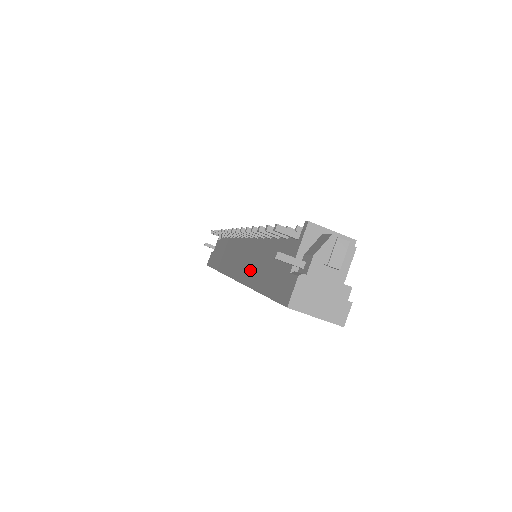
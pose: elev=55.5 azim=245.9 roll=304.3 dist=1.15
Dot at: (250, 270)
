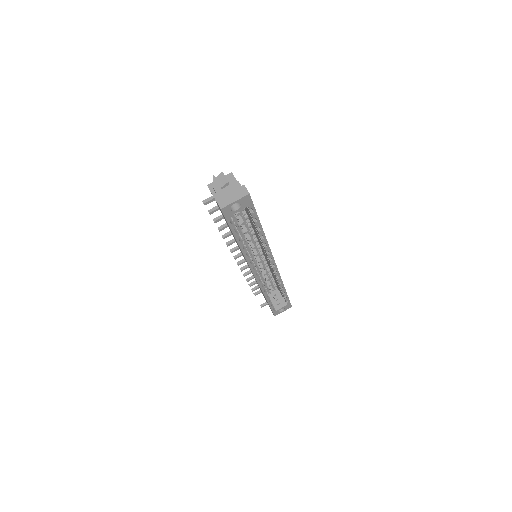
Dot at: occluded
